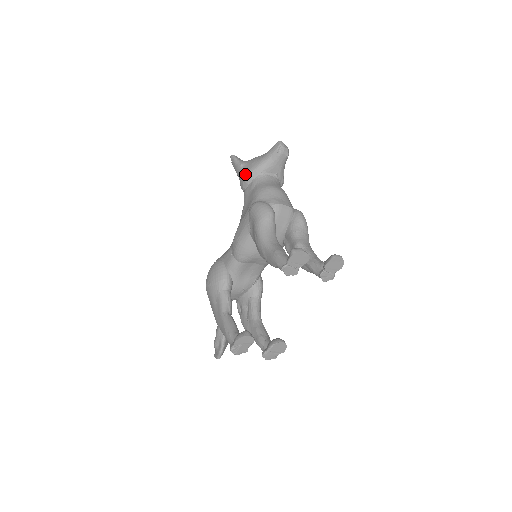
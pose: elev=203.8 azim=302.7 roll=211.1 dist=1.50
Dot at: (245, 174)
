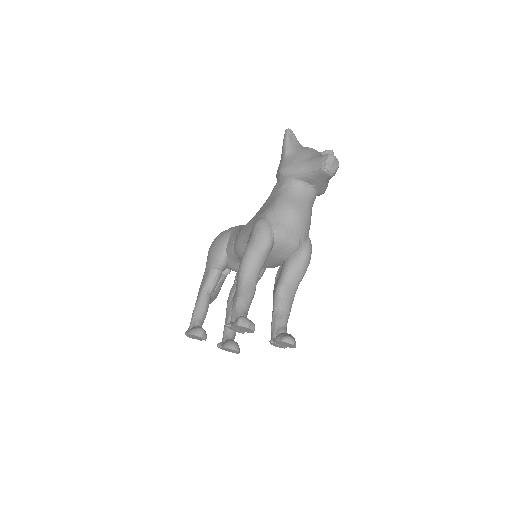
Dot at: (281, 169)
